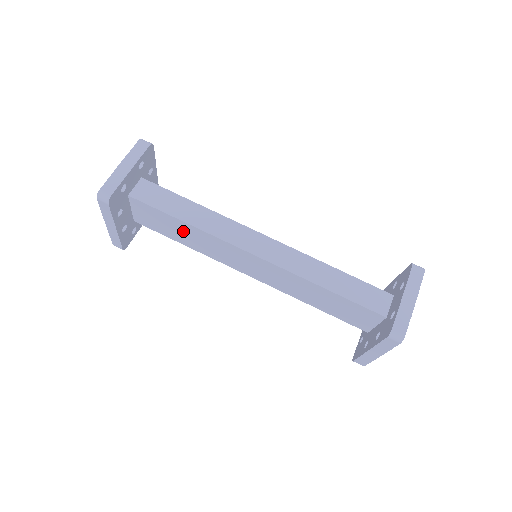
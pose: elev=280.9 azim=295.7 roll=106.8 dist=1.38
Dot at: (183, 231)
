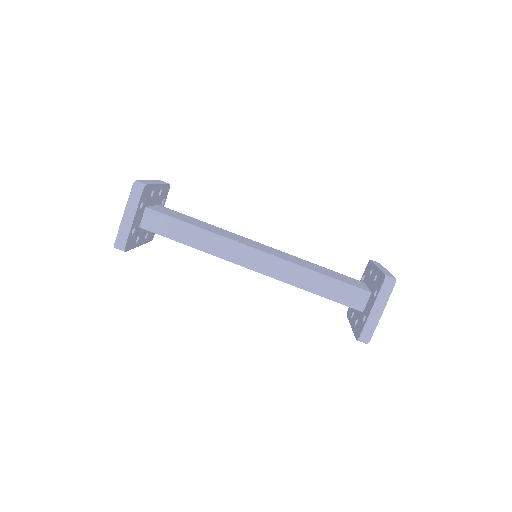
Dot at: occluded
